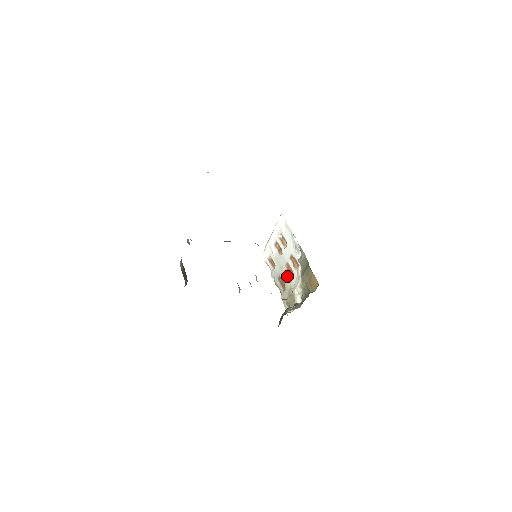
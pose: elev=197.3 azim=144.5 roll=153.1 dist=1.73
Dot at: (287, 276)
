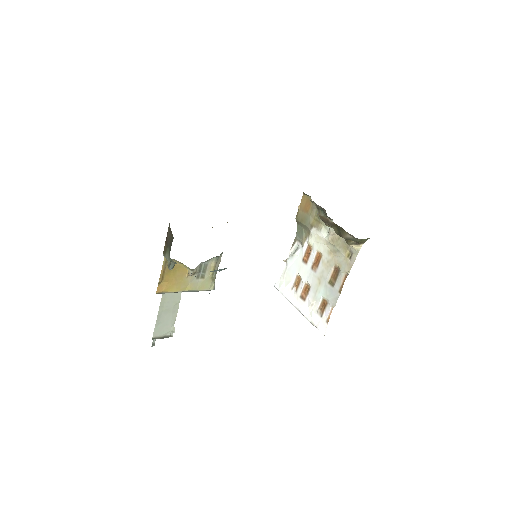
Dot at: (322, 264)
